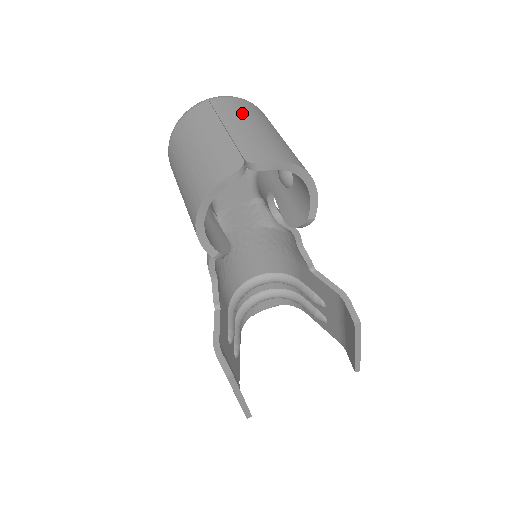
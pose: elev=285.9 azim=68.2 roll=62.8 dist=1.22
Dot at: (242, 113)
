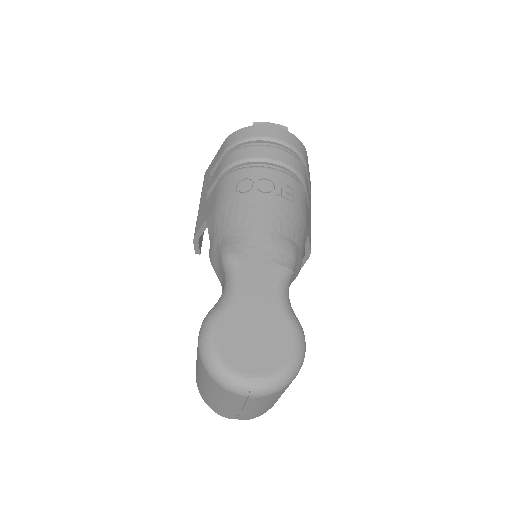
Dot at: (265, 403)
